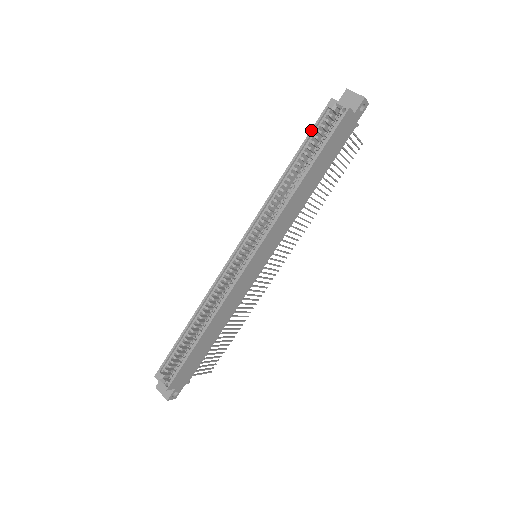
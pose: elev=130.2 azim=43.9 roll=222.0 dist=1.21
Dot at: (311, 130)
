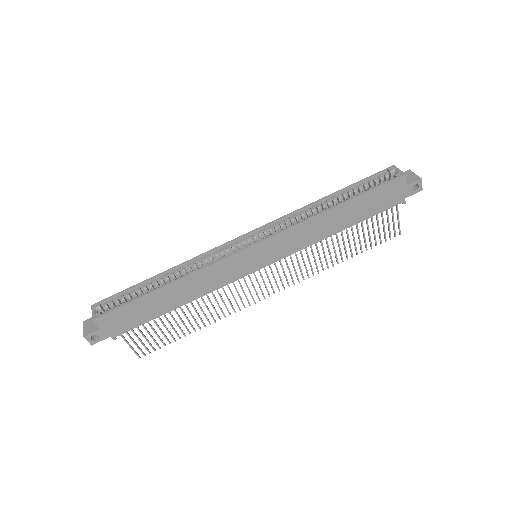
Dot at: (364, 179)
